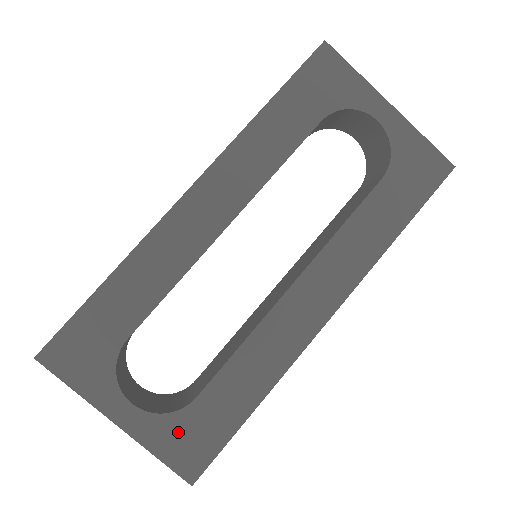
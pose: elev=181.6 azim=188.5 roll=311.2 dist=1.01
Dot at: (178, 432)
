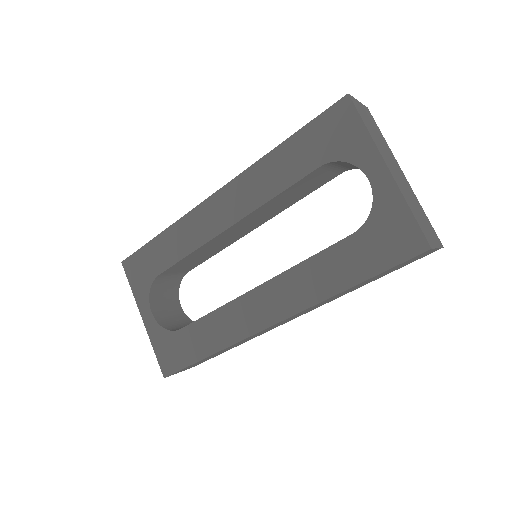
Dot at: (167, 343)
